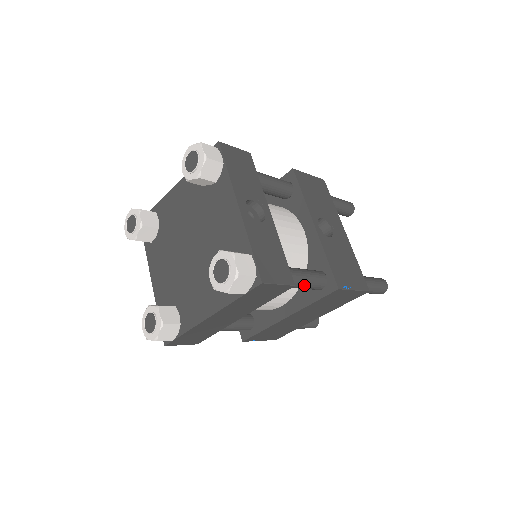
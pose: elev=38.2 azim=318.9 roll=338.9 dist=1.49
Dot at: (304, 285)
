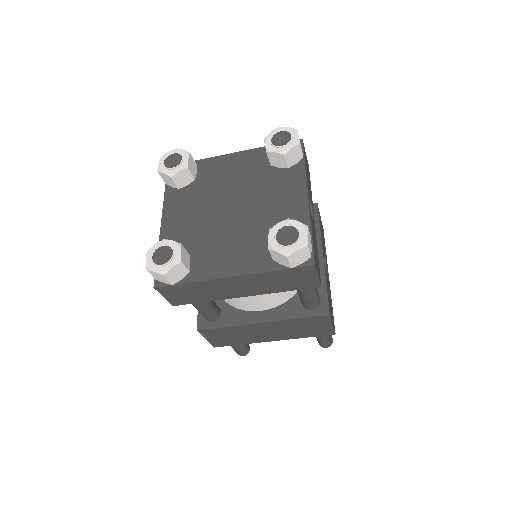
Dot at: (310, 295)
